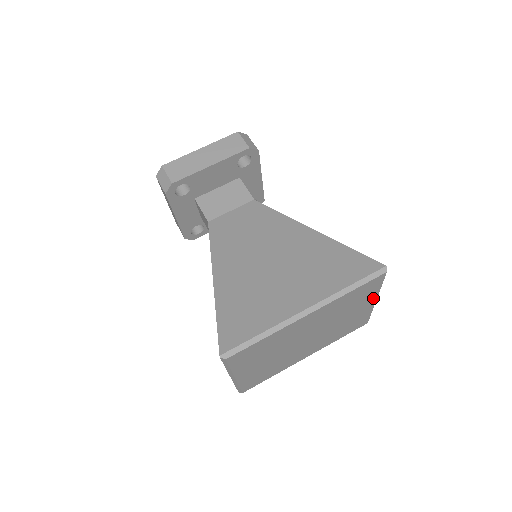
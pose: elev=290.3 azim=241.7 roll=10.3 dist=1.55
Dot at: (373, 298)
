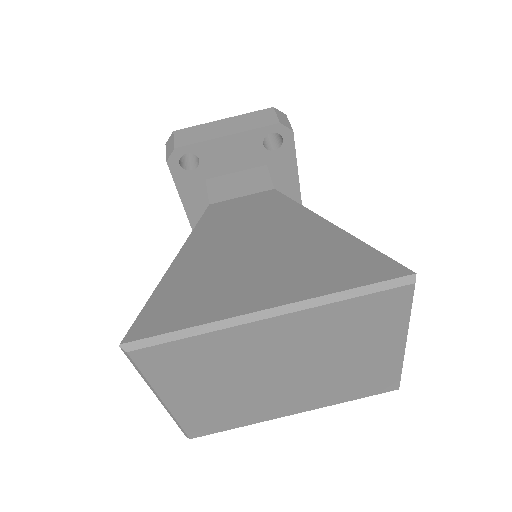
Dot at: (398, 336)
